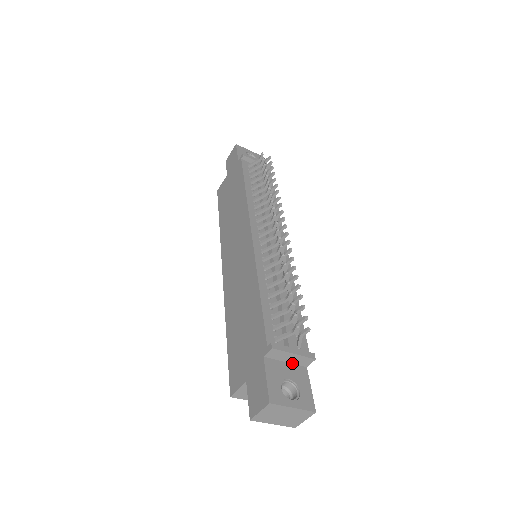
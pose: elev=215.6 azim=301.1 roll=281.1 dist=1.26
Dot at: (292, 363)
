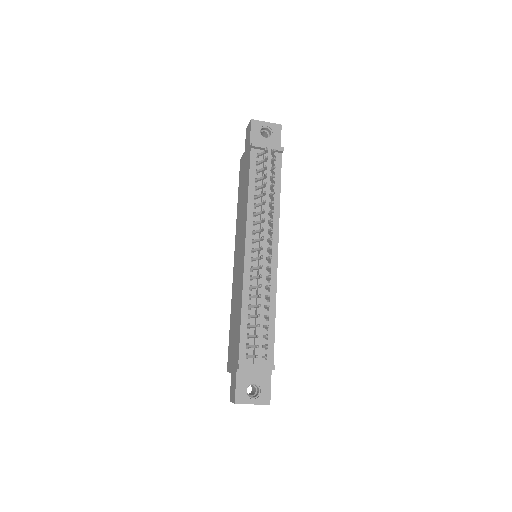
Dot at: occluded
